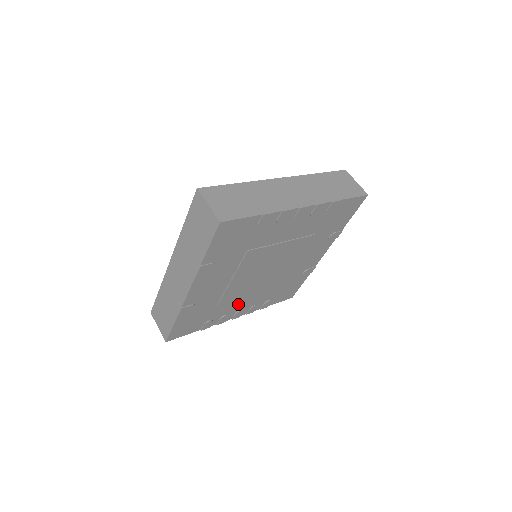
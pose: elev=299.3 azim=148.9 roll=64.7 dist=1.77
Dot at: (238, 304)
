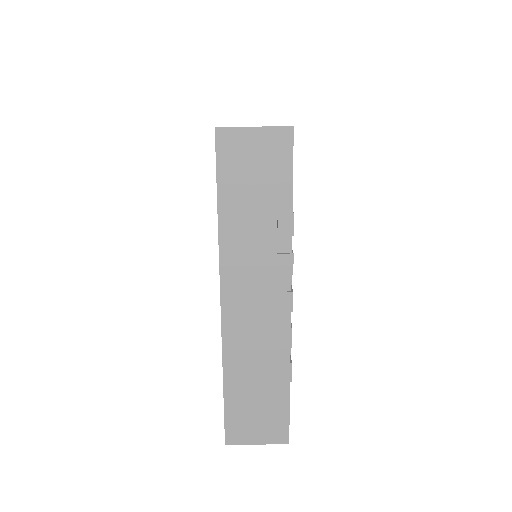
Dot at: occluded
